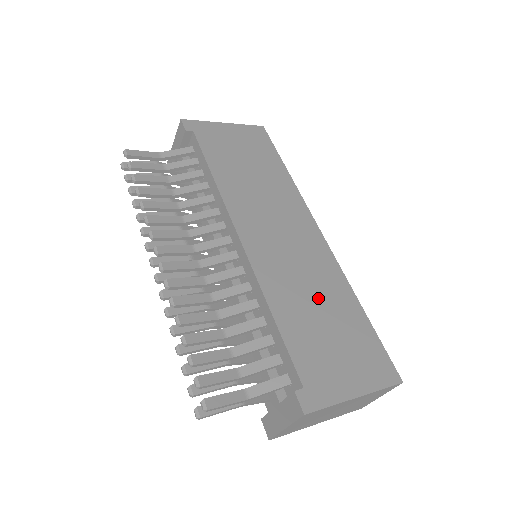
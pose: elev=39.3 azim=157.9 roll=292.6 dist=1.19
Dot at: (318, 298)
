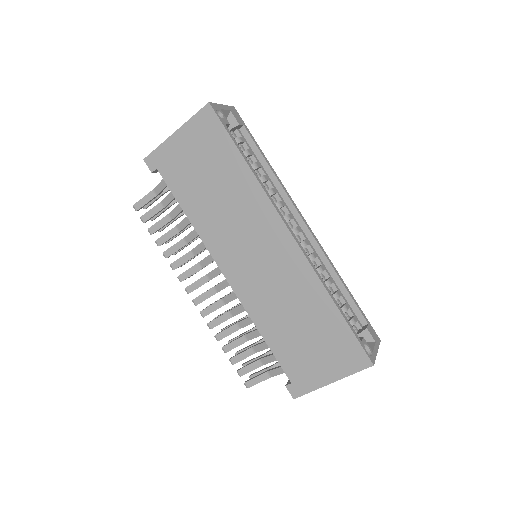
Dot at: (295, 310)
